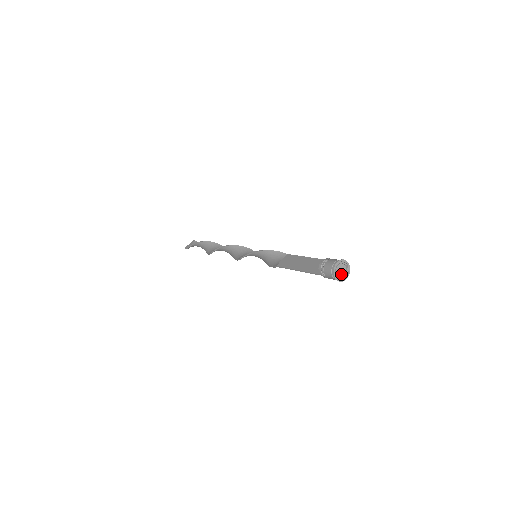
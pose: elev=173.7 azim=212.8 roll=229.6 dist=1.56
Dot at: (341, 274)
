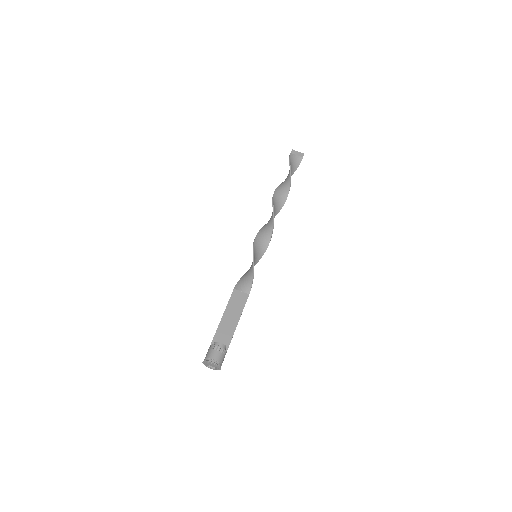
Dot at: (211, 365)
